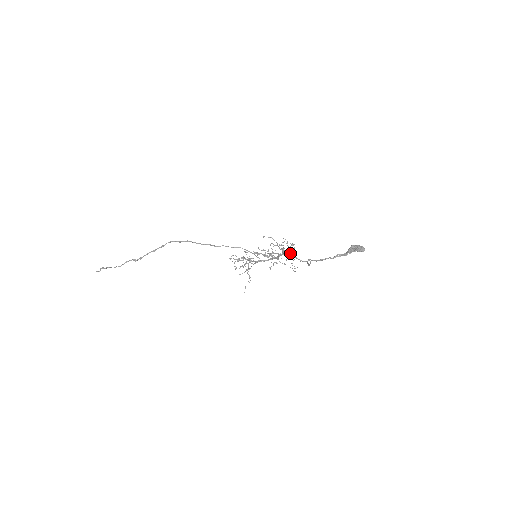
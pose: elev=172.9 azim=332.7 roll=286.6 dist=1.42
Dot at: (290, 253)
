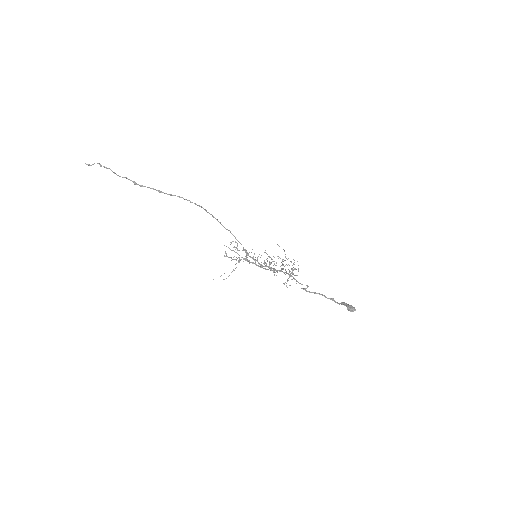
Dot at: occluded
